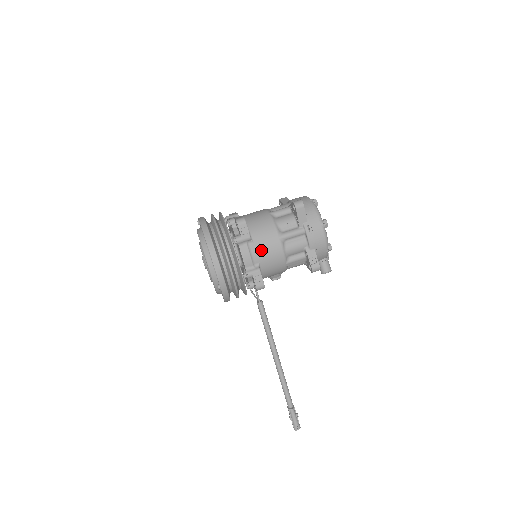
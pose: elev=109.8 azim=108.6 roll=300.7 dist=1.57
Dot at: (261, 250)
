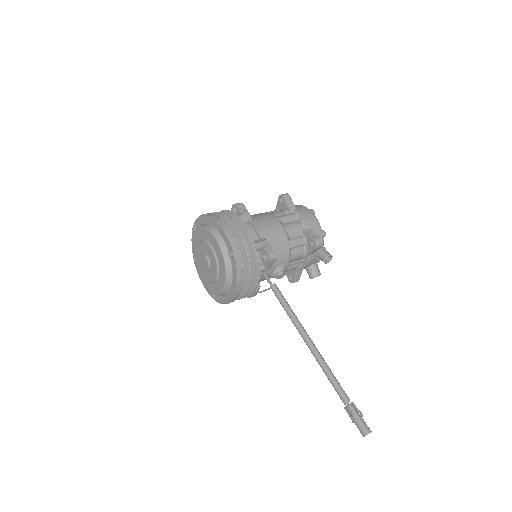
Dot at: (263, 226)
